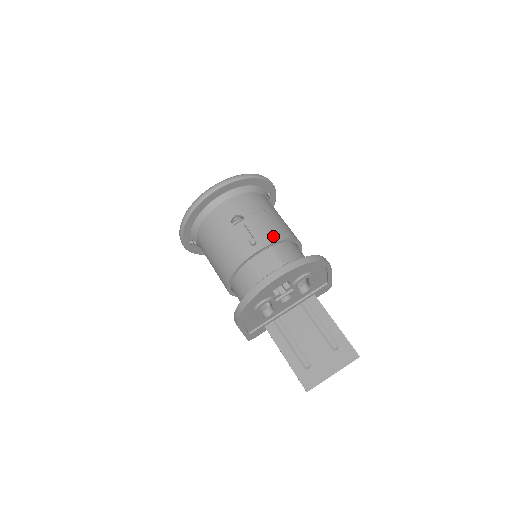
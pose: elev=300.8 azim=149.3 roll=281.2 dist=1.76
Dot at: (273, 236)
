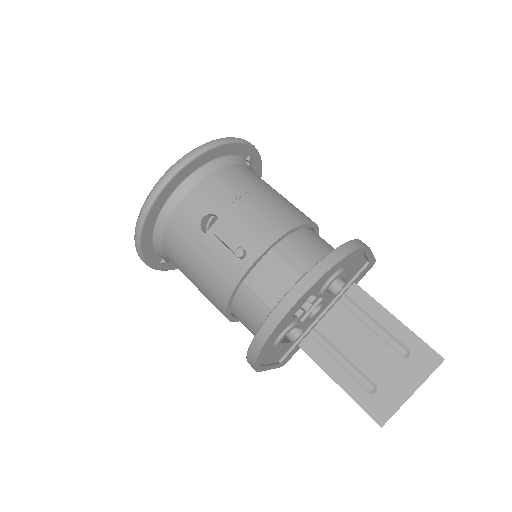
Dot at: (268, 233)
